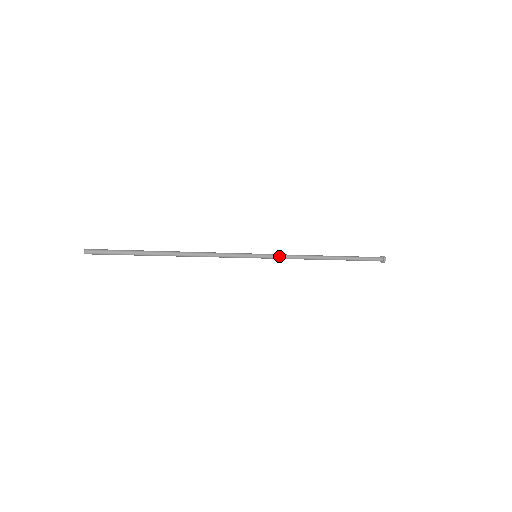
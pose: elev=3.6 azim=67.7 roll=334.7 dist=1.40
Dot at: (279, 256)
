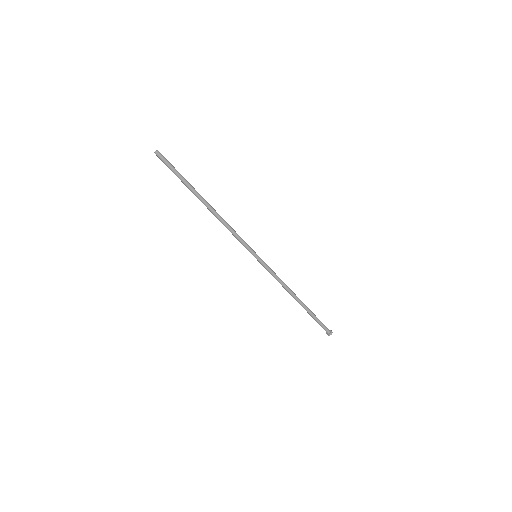
Dot at: (270, 268)
